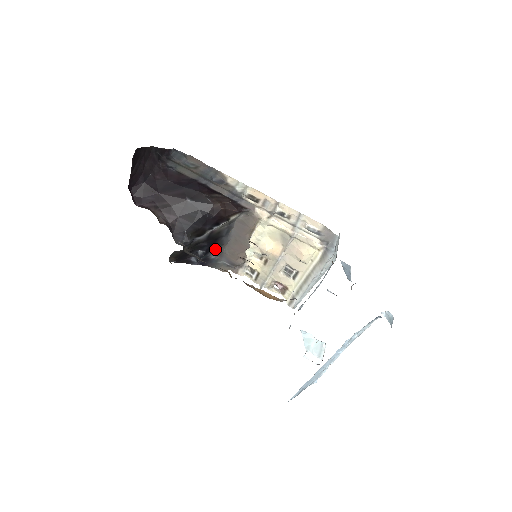
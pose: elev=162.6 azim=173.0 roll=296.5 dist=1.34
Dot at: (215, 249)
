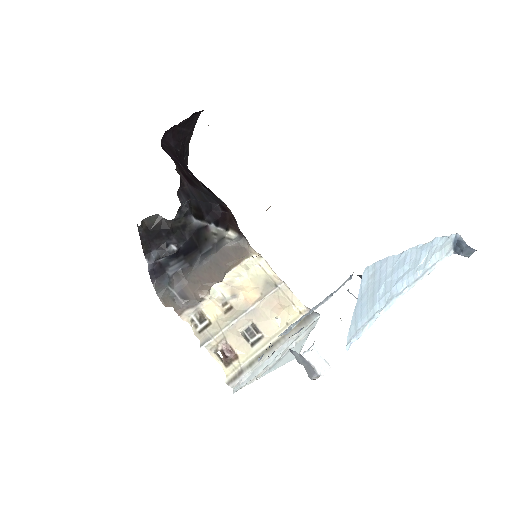
Dot at: (182, 263)
